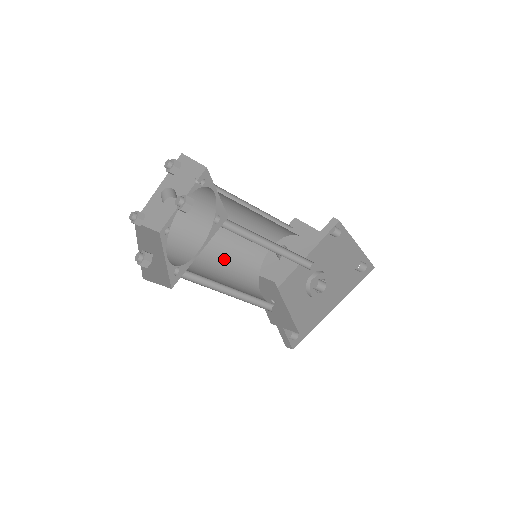
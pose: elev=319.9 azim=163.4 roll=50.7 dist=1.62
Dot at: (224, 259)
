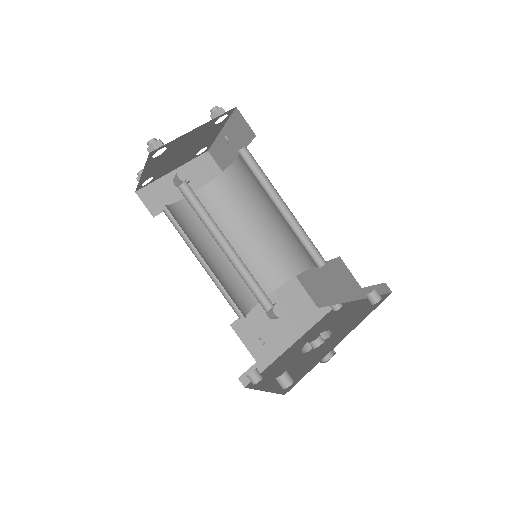
Dot at: (213, 270)
